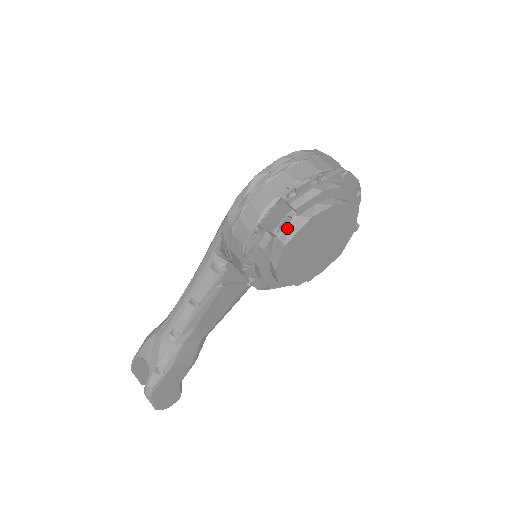
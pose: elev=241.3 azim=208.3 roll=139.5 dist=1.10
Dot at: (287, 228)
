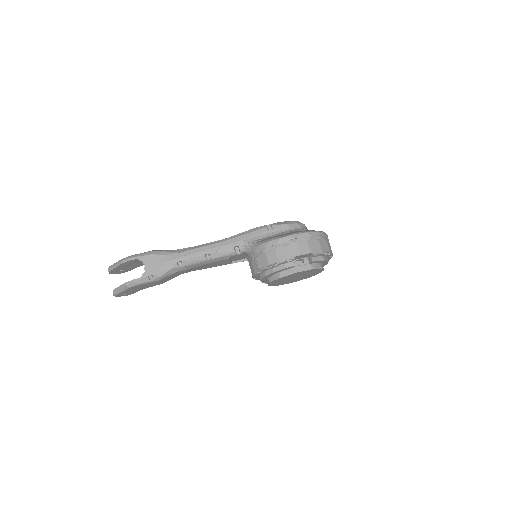
Dot at: (302, 265)
